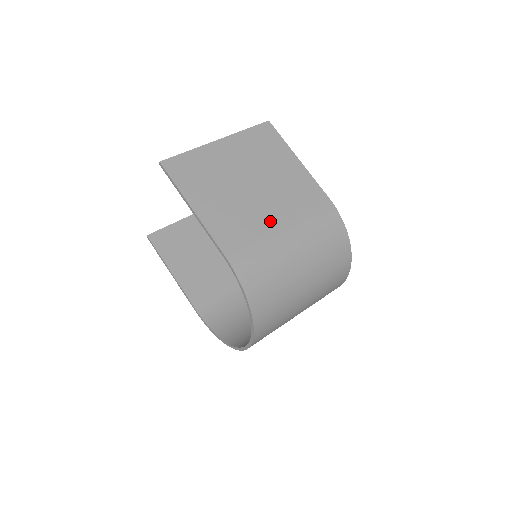
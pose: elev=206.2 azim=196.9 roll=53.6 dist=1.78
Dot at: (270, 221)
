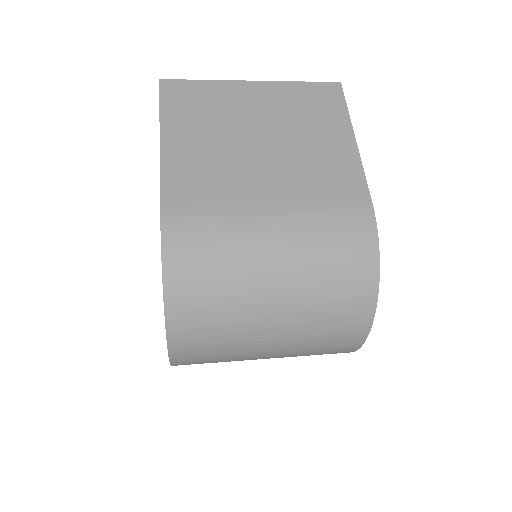
Dot at: (257, 194)
